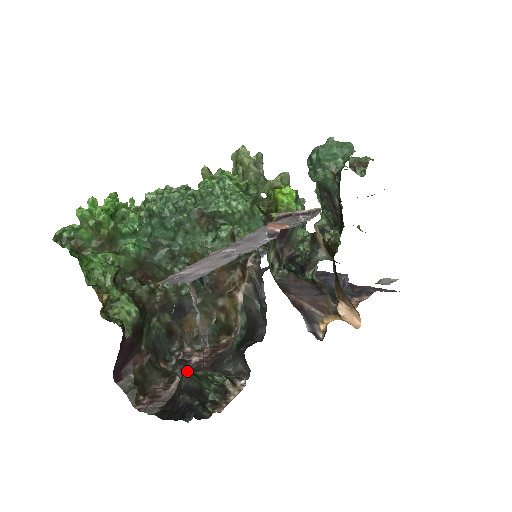
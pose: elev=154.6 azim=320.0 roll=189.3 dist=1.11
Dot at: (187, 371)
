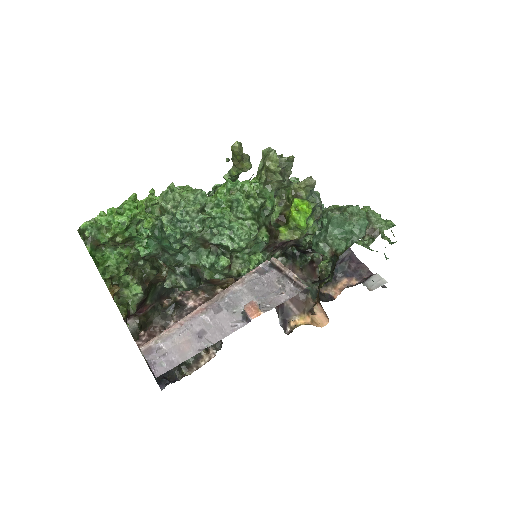
Dot at: occluded
